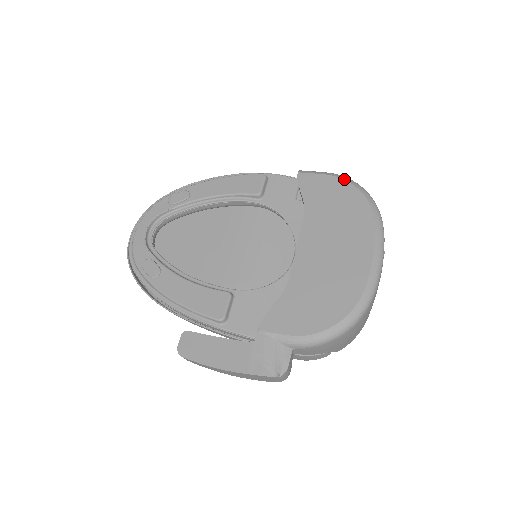
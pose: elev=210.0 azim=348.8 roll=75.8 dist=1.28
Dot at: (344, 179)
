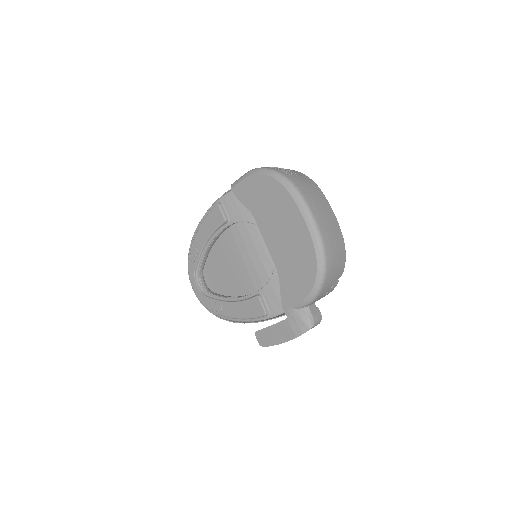
Dot at: (255, 174)
